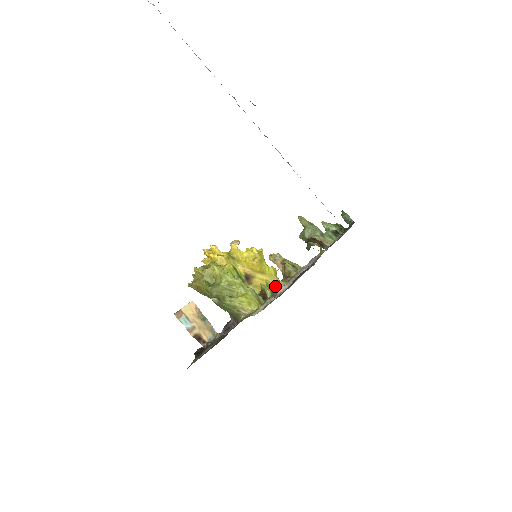
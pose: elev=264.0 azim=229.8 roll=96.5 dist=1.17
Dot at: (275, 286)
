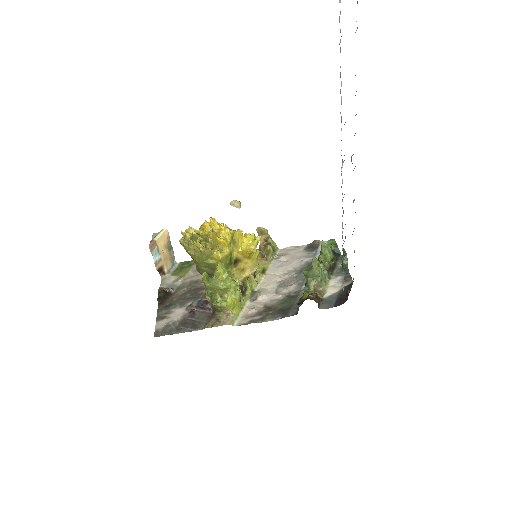
Dot at: (256, 282)
